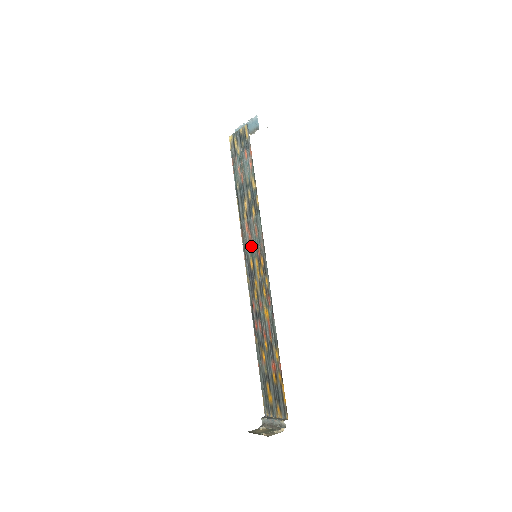
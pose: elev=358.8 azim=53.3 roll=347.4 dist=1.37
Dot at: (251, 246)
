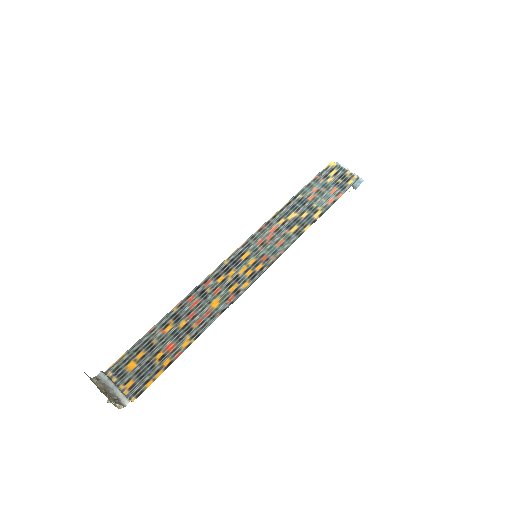
Dot at: (262, 245)
